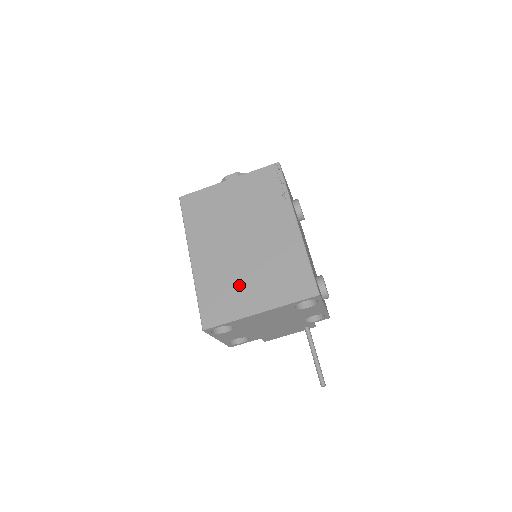
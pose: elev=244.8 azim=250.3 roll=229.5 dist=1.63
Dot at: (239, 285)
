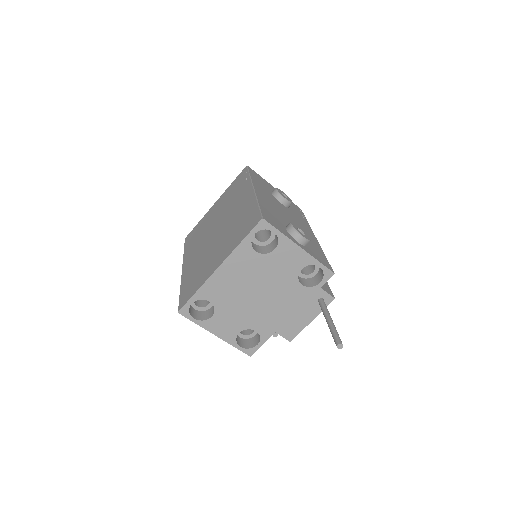
Dot at: (208, 260)
